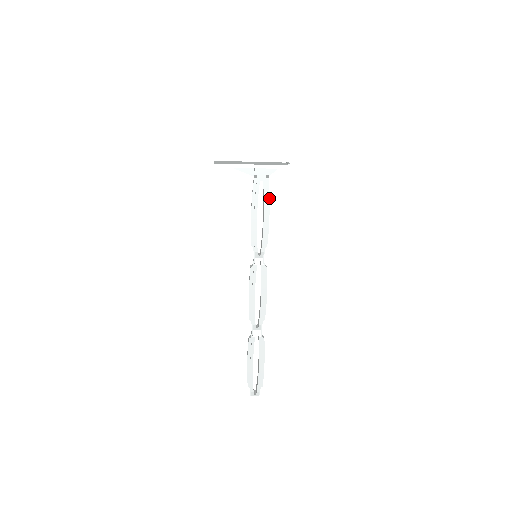
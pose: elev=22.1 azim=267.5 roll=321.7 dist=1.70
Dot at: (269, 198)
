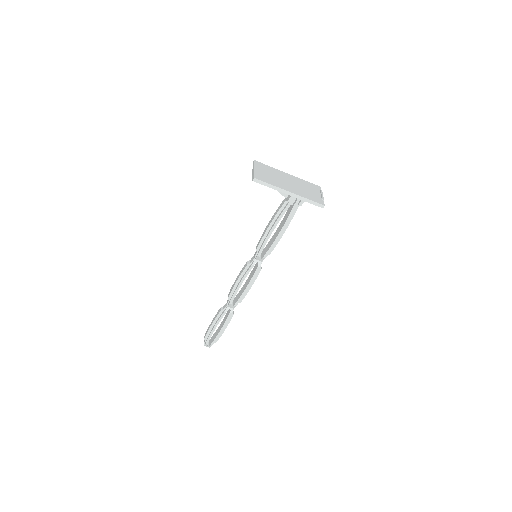
Dot at: occluded
